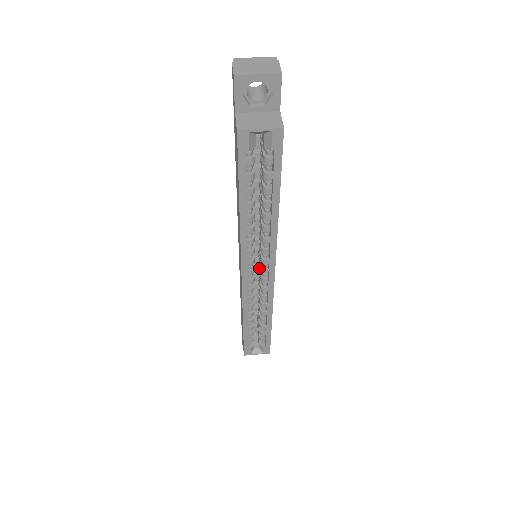
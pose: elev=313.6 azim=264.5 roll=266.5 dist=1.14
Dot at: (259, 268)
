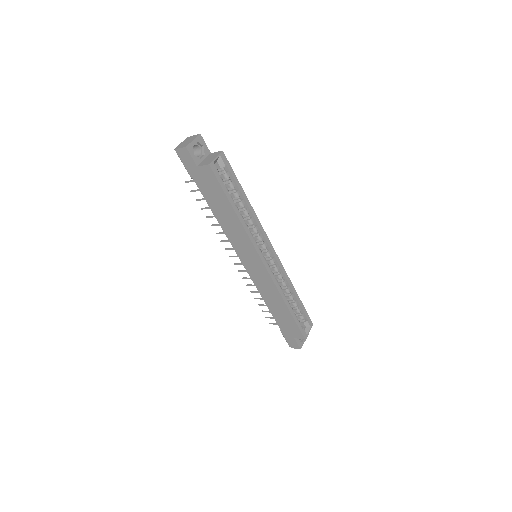
Dot at: occluded
